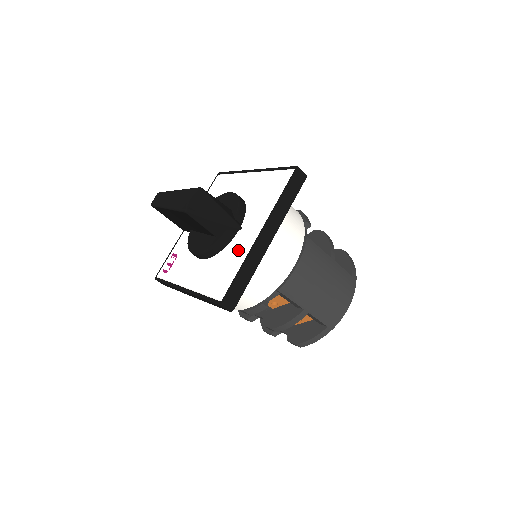
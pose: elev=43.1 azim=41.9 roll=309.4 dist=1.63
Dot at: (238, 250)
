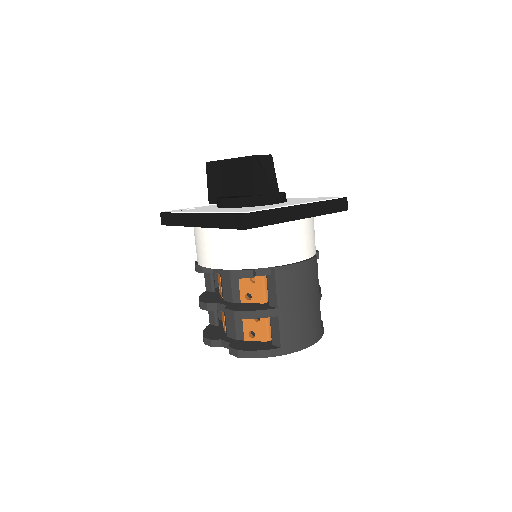
Dot at: (273, 206)
